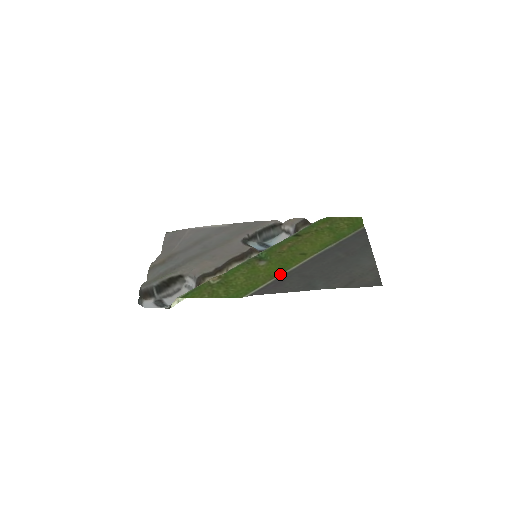
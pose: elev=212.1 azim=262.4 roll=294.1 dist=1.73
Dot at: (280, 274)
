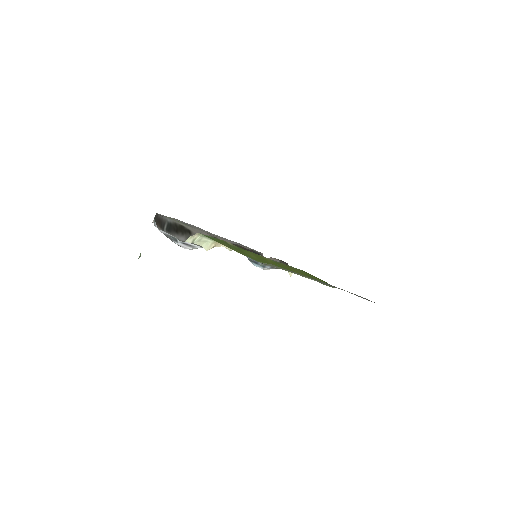
Dot at: (285, 270)
